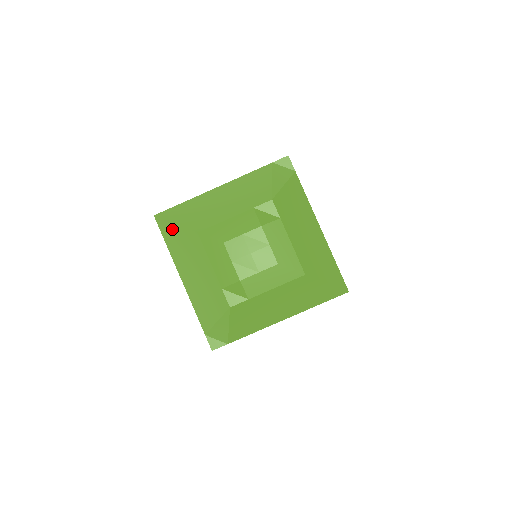
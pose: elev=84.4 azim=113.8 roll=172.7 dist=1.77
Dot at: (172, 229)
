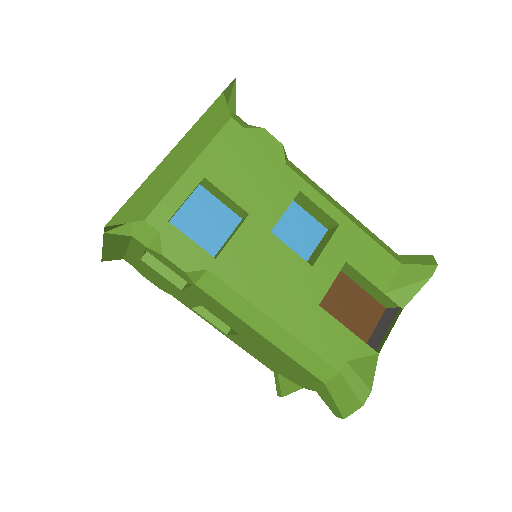
Dot at: occluded
